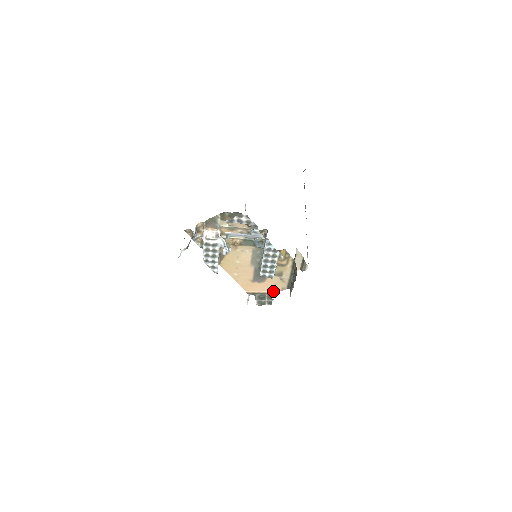
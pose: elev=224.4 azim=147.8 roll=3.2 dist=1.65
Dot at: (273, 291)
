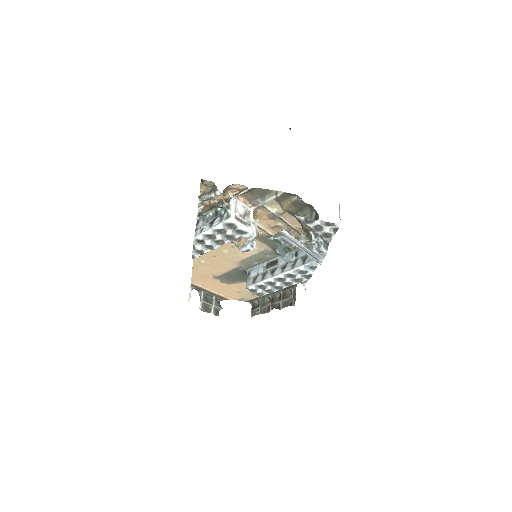
Dot at: (227, 296)
